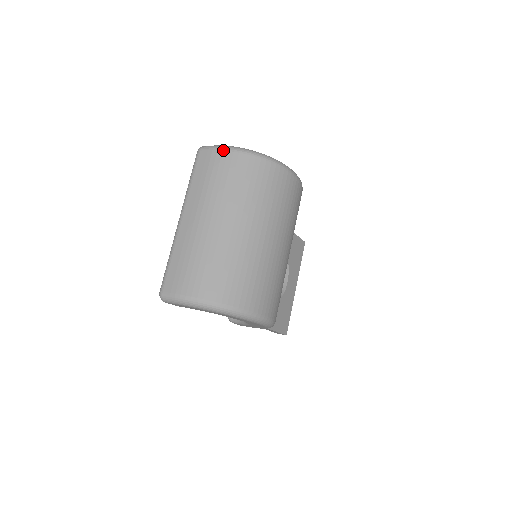
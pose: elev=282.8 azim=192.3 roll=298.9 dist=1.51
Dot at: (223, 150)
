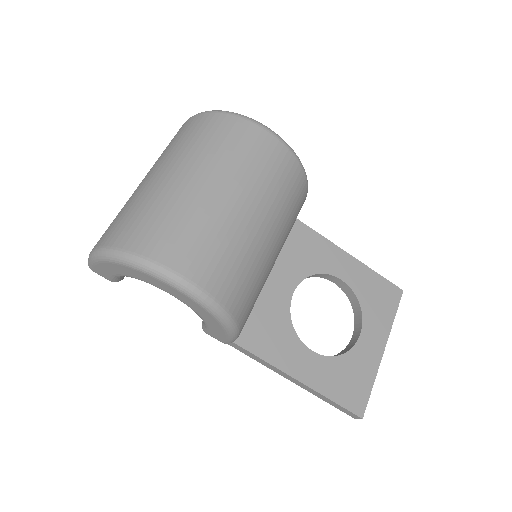
Dot at: (187, 120)
